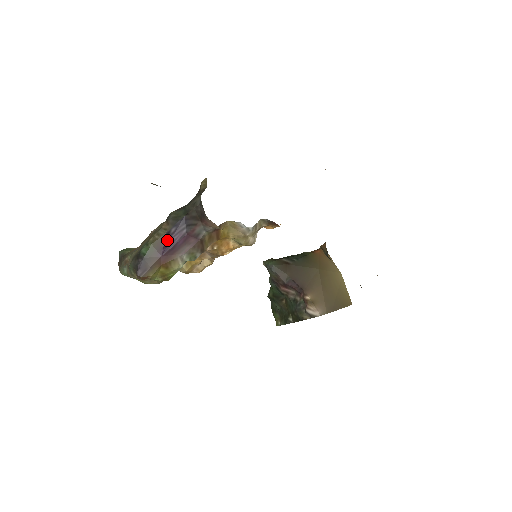
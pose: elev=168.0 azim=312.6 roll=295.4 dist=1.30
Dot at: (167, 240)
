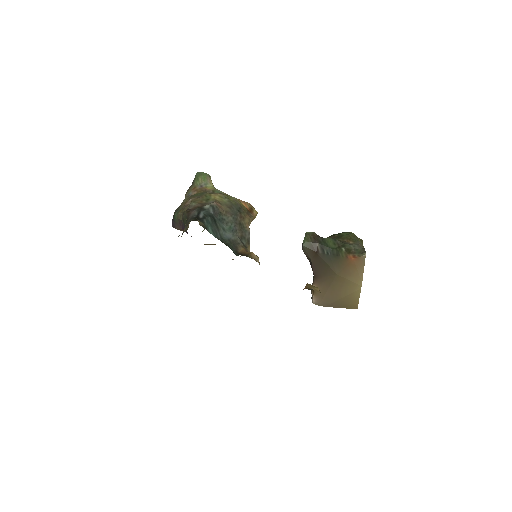
Dot at: (182, 225)
